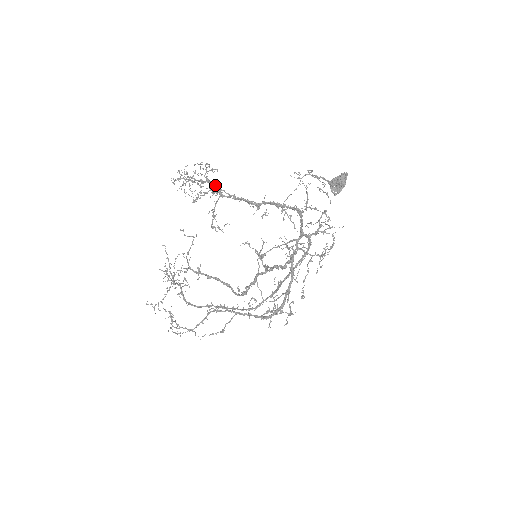
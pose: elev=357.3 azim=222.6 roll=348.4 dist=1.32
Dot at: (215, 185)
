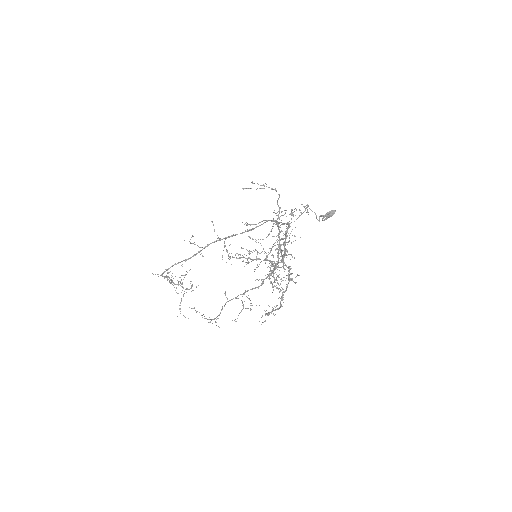
Dot at: (281, 267)
